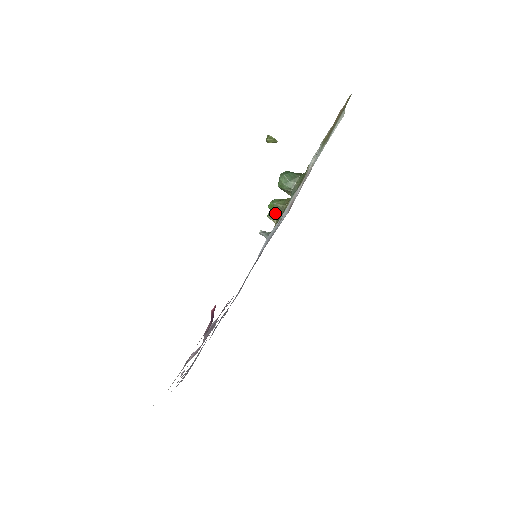
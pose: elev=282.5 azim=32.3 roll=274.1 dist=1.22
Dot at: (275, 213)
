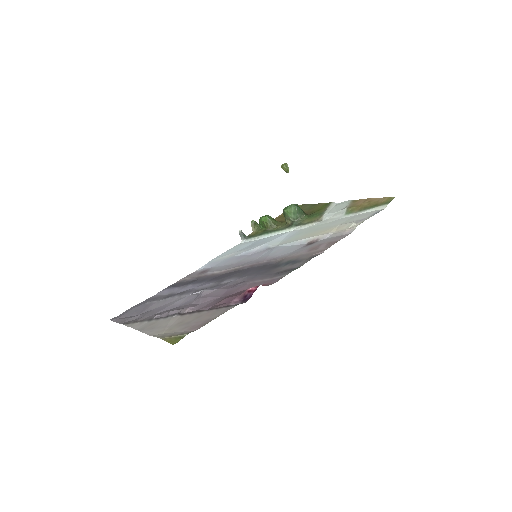
Dot at: (257, 224)
